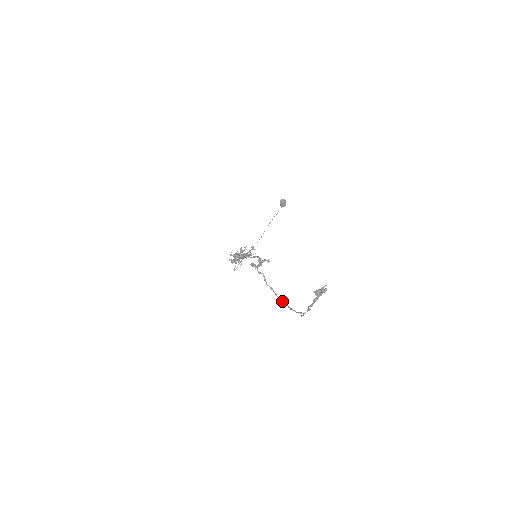
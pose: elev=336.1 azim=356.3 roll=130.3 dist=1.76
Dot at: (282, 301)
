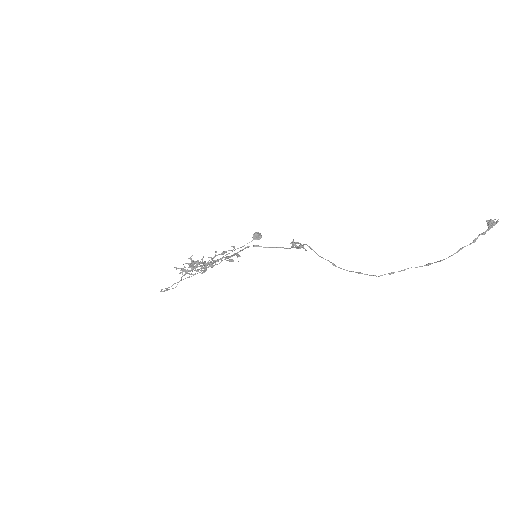
Dot at: (362, 273)
